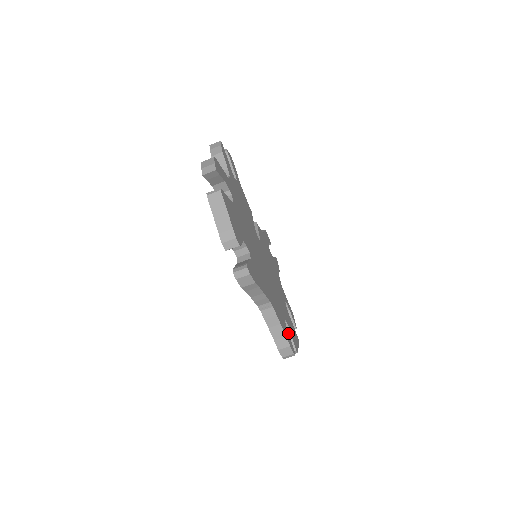
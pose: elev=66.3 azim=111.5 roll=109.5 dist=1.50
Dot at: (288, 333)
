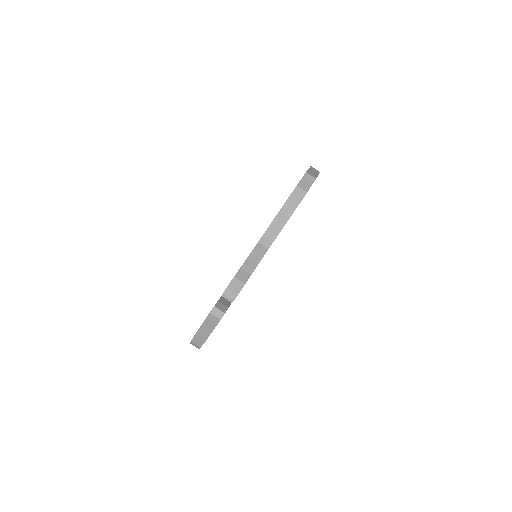
Dot at: occluded
